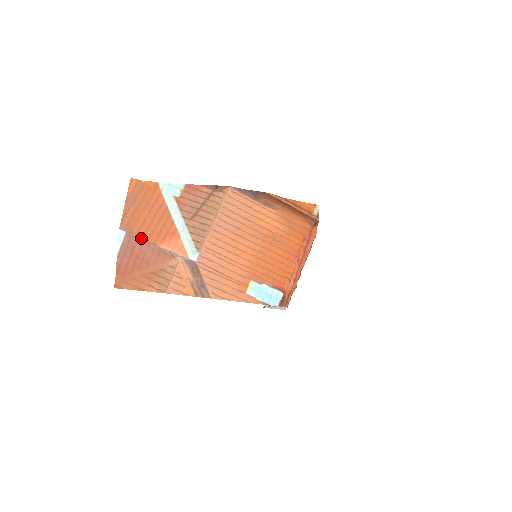
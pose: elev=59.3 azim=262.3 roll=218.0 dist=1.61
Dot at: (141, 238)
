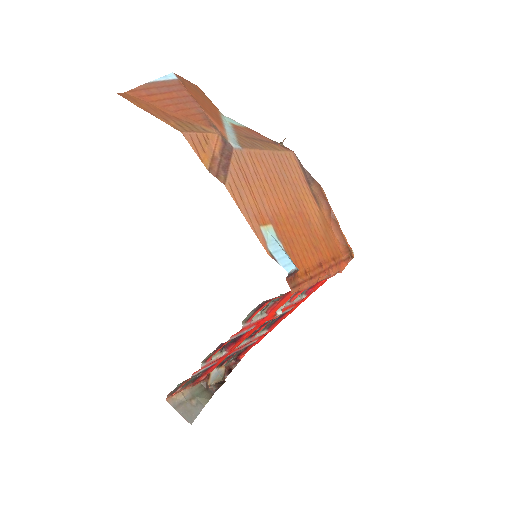
Dot at: (190, 93)
